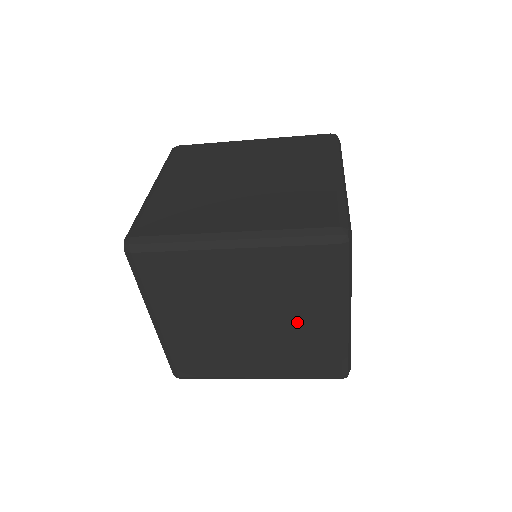
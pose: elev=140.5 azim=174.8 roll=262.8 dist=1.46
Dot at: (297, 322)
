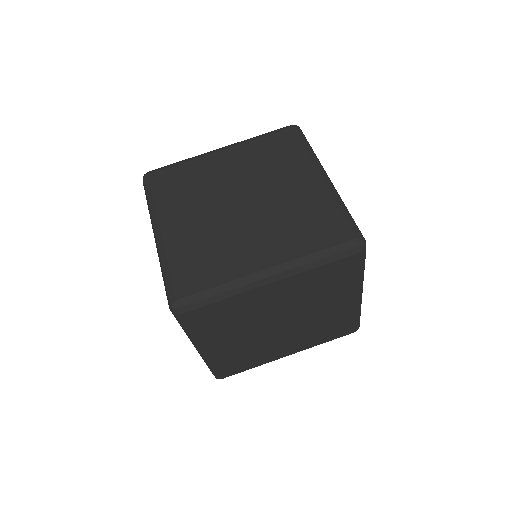
Dot at: (323, 311)
